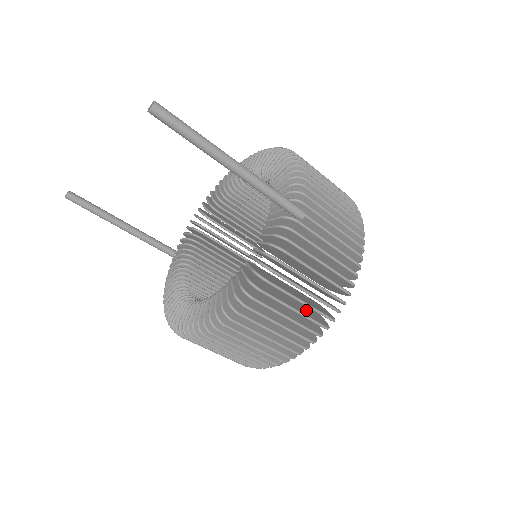
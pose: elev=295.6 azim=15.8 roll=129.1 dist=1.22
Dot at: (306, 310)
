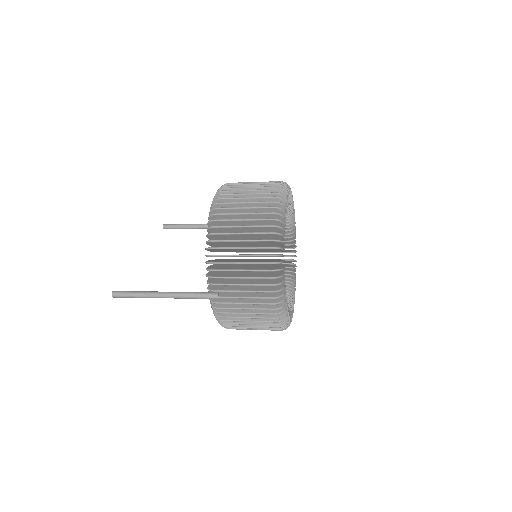
Dot at: occluded
